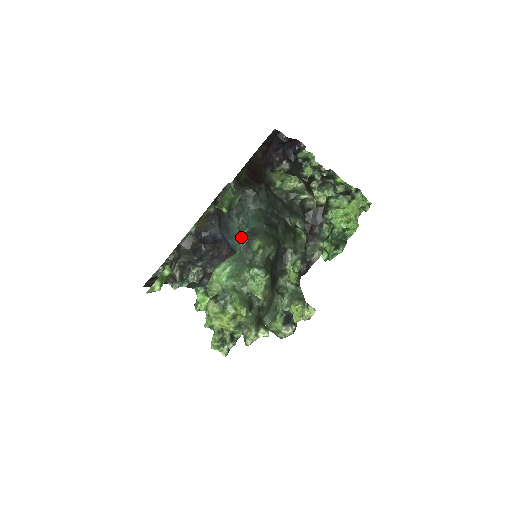
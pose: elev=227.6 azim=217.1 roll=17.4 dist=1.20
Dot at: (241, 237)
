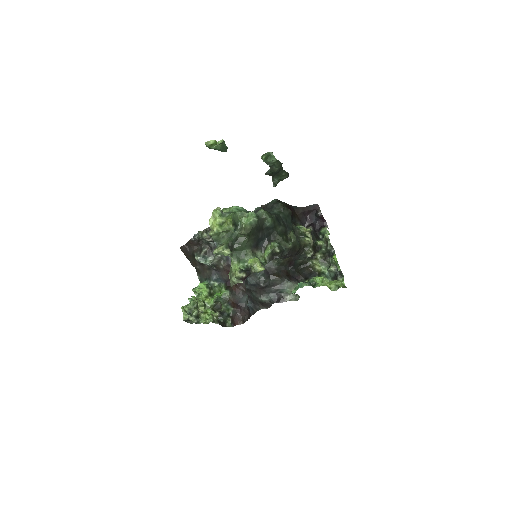
Dot at: (259, 207)
